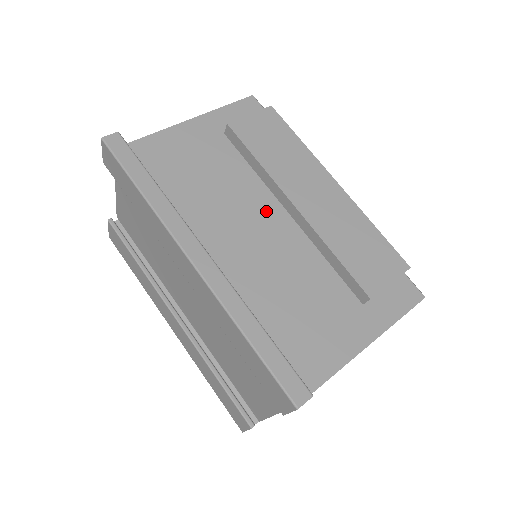
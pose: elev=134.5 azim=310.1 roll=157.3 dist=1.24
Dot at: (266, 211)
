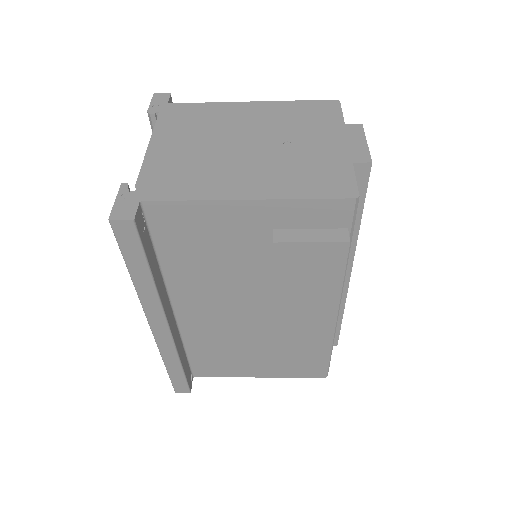
Dot at: occluded
